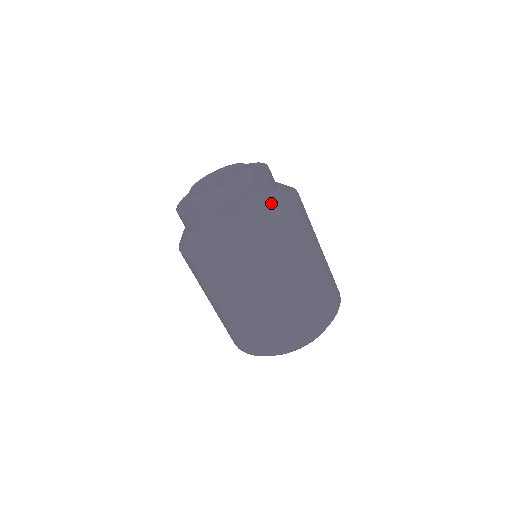
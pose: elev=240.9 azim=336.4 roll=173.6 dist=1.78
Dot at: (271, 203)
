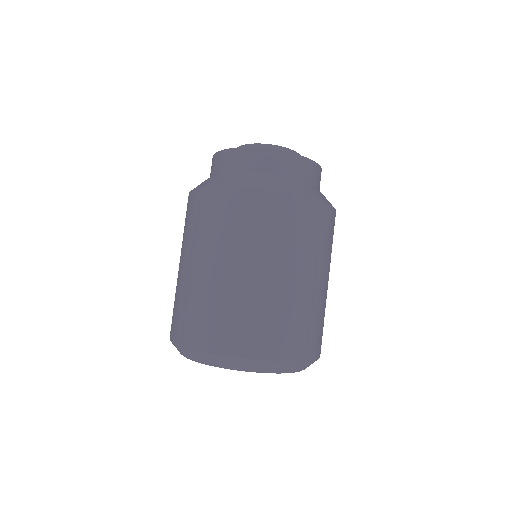
Dot at: (311, 185)
